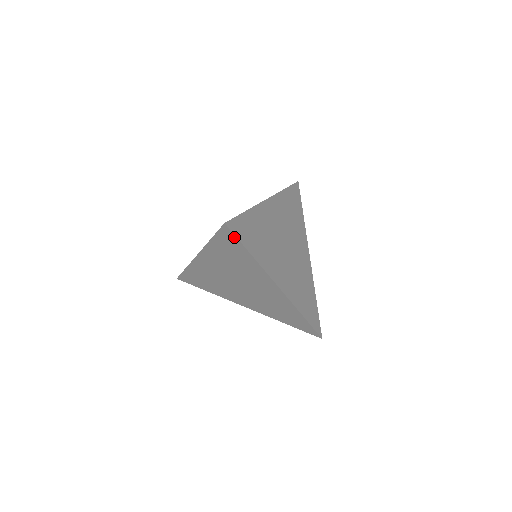
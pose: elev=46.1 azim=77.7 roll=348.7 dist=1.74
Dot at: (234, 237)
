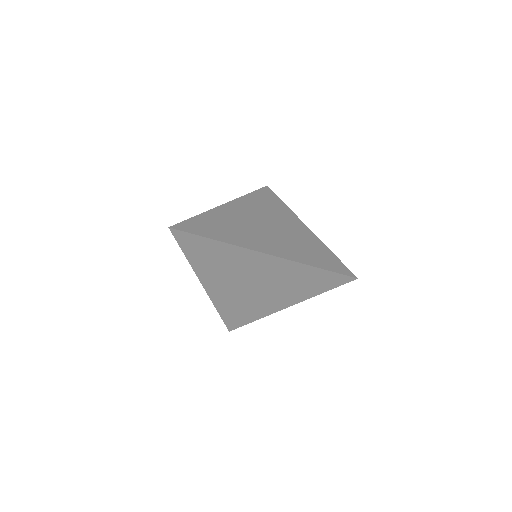
Dot at: (187, 234)
